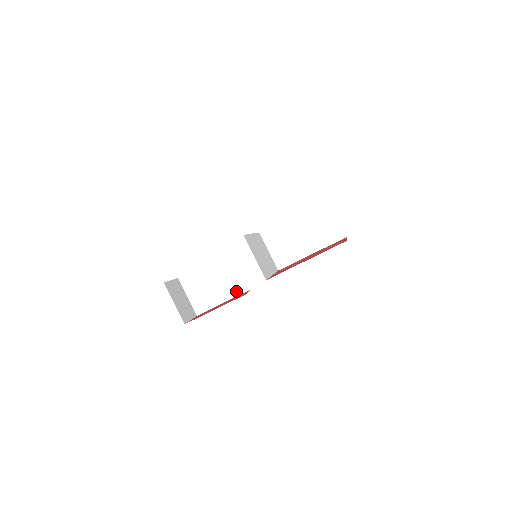
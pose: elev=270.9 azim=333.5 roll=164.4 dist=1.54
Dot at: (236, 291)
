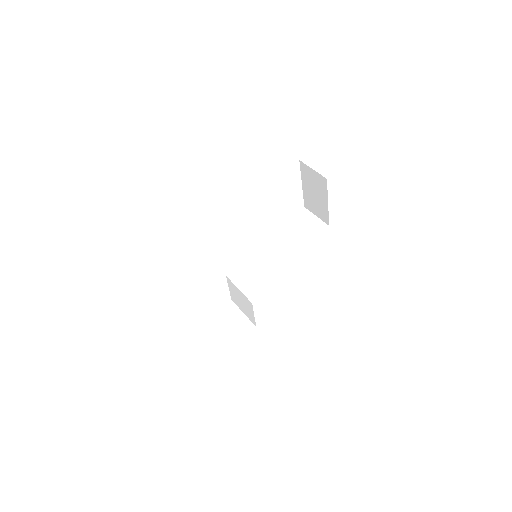
Dot at: (241, 332)
